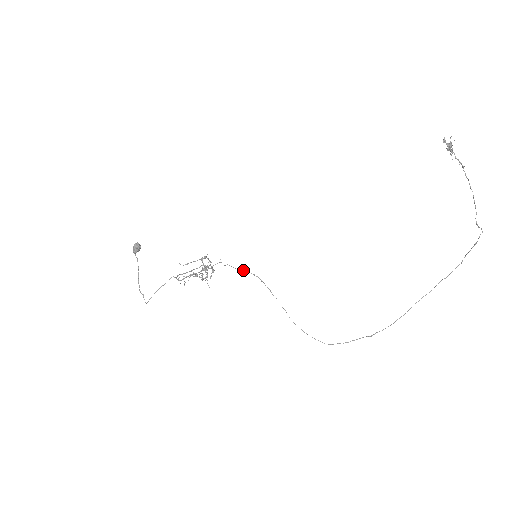
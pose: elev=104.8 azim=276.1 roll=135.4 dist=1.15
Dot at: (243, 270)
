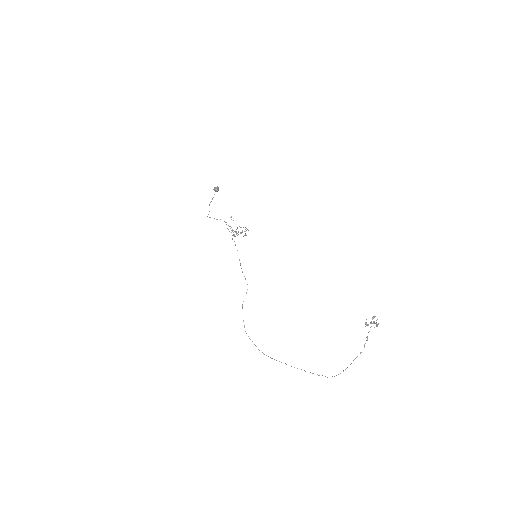
Dot at: occluded
